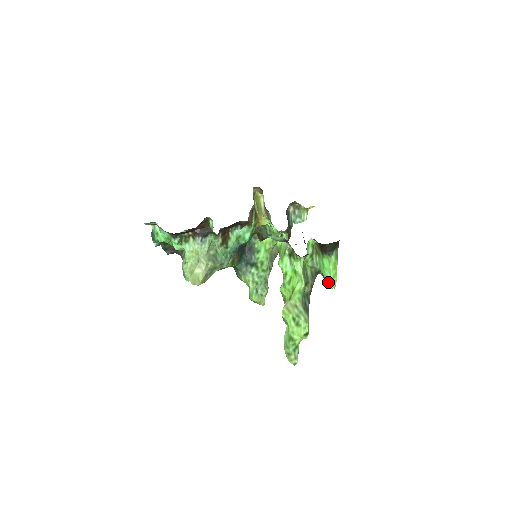
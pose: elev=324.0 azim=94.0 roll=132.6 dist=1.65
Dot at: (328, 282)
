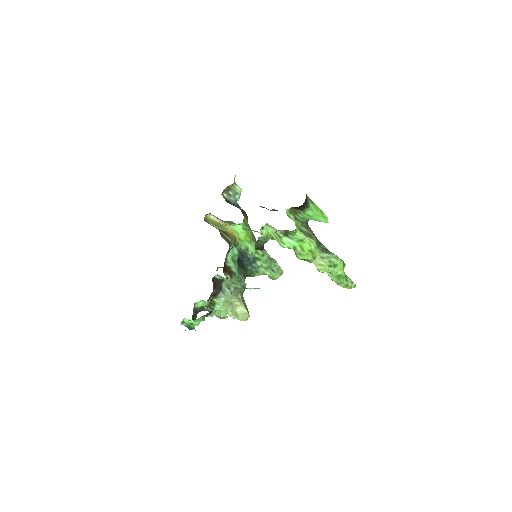
Dot at: (322, 221)
